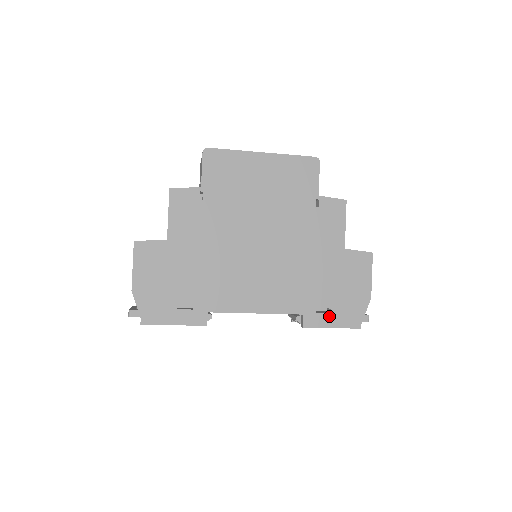
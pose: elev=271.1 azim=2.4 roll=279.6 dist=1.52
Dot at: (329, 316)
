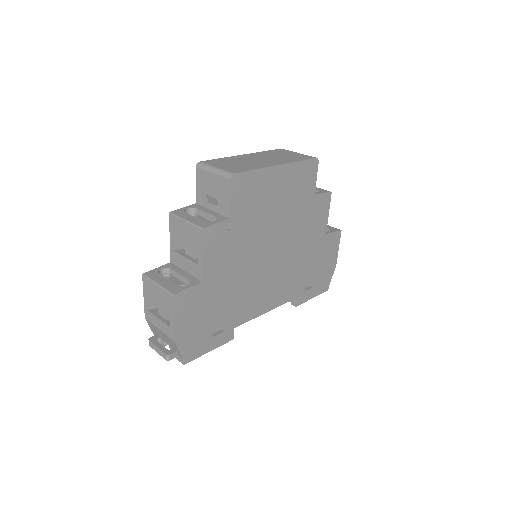
Dot at: (312, 291)
